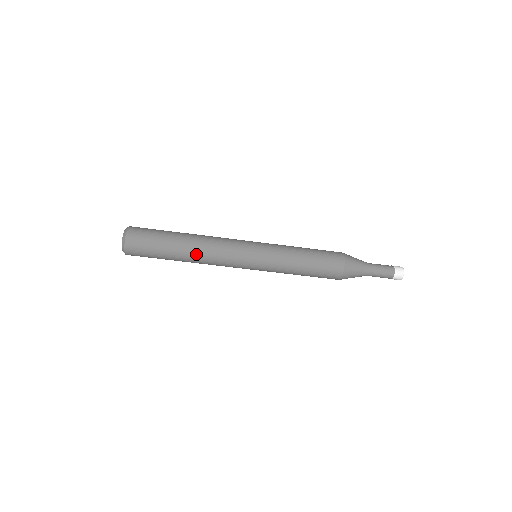
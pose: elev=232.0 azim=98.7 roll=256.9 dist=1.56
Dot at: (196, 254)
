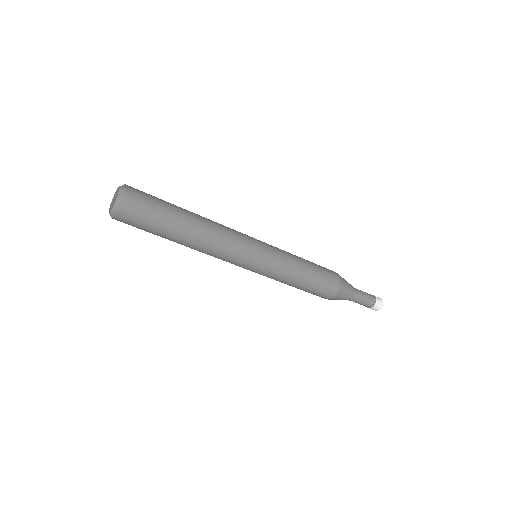
Dot at: (200, 239)
